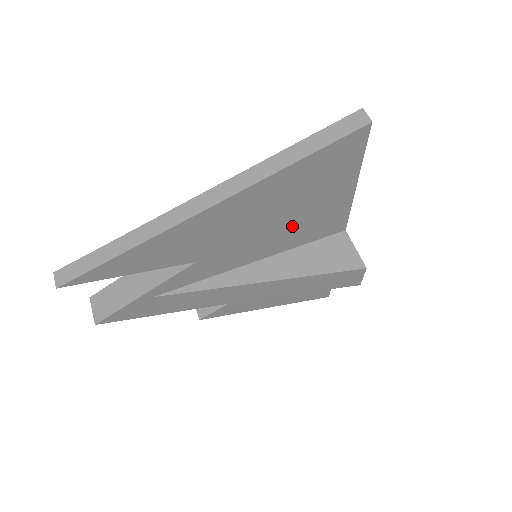
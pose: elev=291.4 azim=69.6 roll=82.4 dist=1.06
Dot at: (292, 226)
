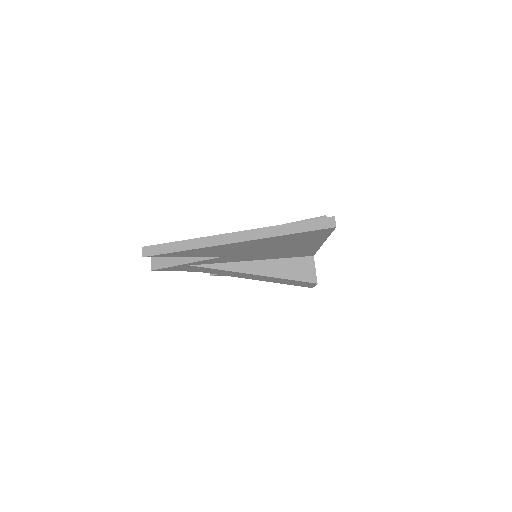
Dot at: (281, 251)
